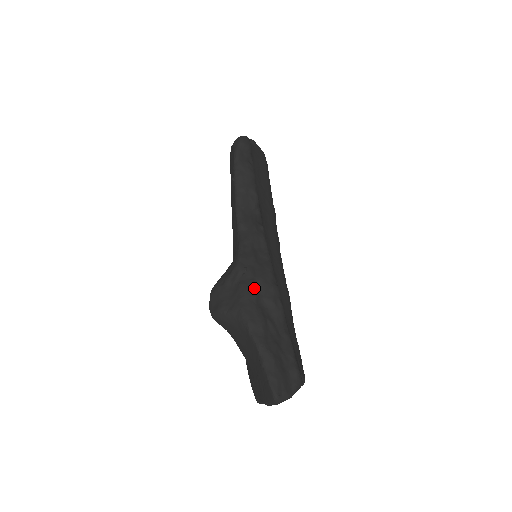
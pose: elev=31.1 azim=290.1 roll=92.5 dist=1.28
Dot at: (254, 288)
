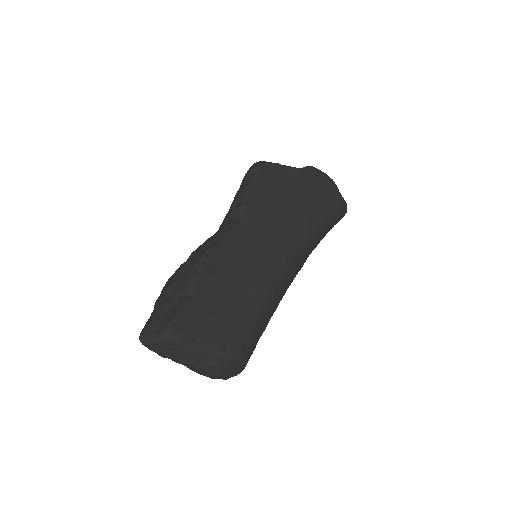
Dot at: (184, 265)
